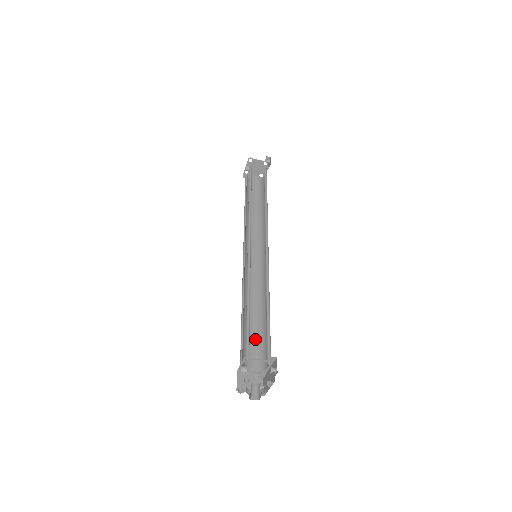
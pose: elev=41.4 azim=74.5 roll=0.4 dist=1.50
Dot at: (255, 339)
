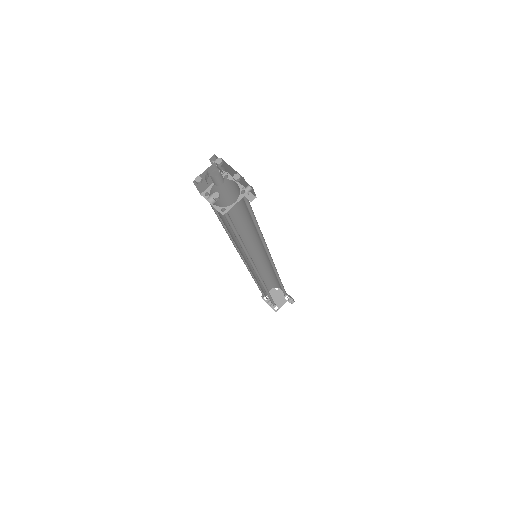
Dot at: occluded
